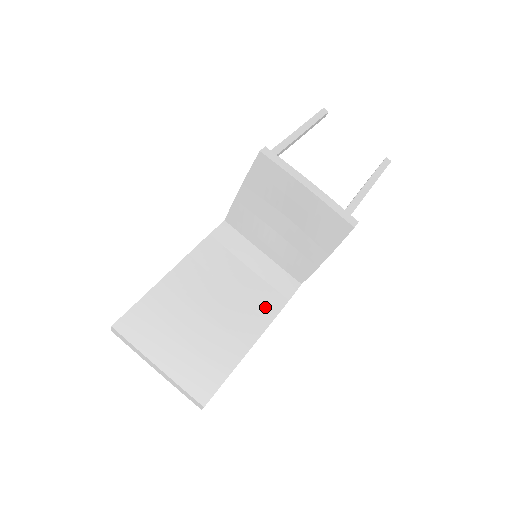
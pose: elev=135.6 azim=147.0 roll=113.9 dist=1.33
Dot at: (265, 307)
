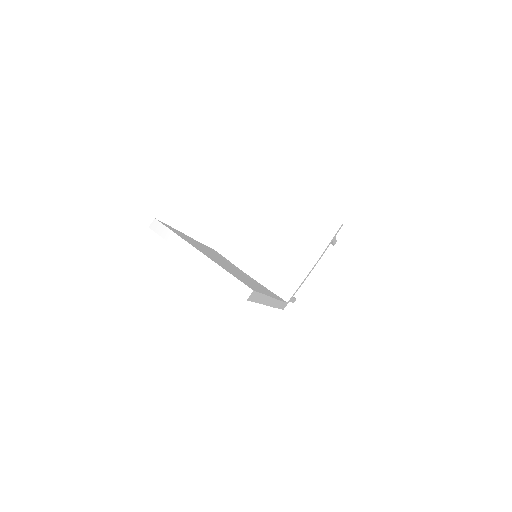
Dot at: (268, 292)
